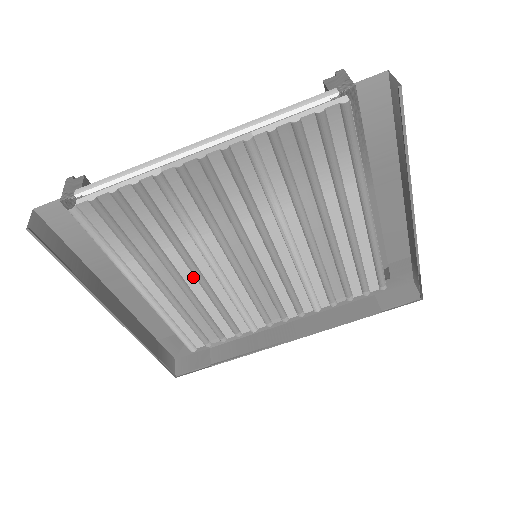
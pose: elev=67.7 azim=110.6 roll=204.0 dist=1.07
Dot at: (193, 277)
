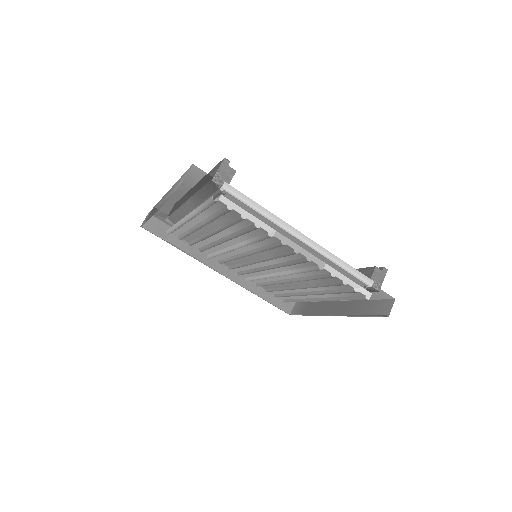
Dot at: (219, 238)
